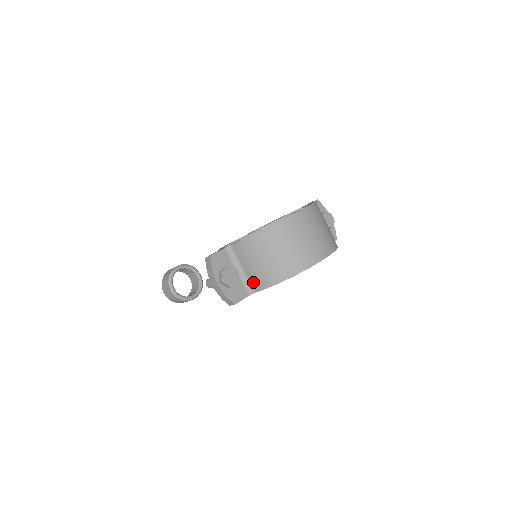
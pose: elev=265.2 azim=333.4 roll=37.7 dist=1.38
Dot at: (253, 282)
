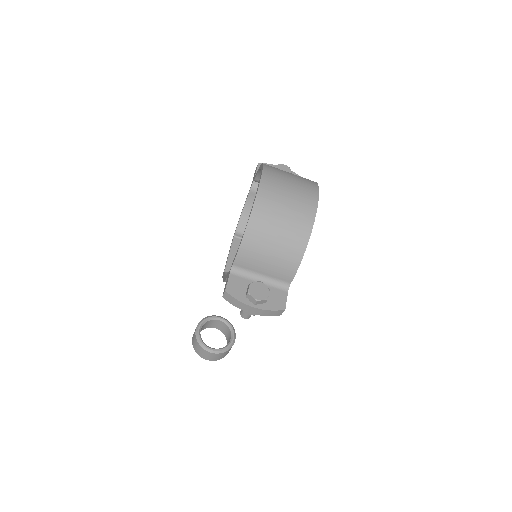
Dot at: (280, 277)
